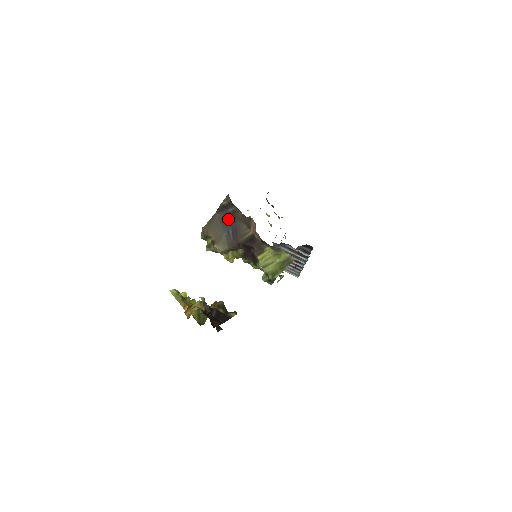
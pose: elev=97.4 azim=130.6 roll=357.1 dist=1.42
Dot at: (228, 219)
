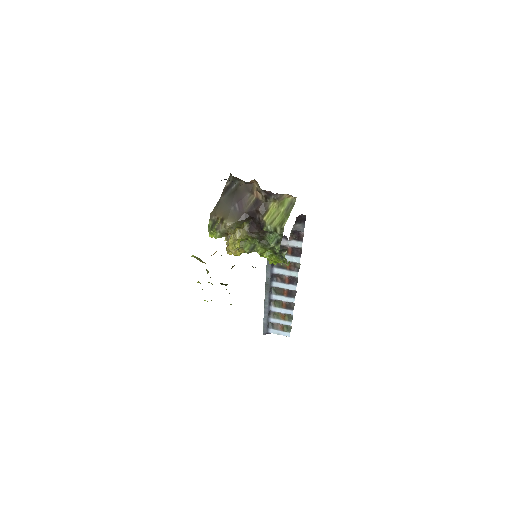
Dot at: (233, 195)
